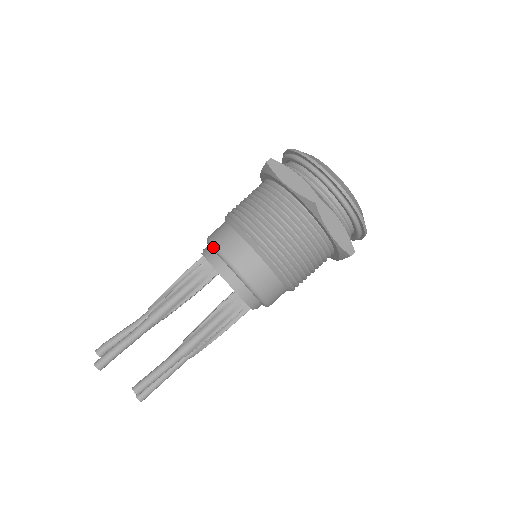
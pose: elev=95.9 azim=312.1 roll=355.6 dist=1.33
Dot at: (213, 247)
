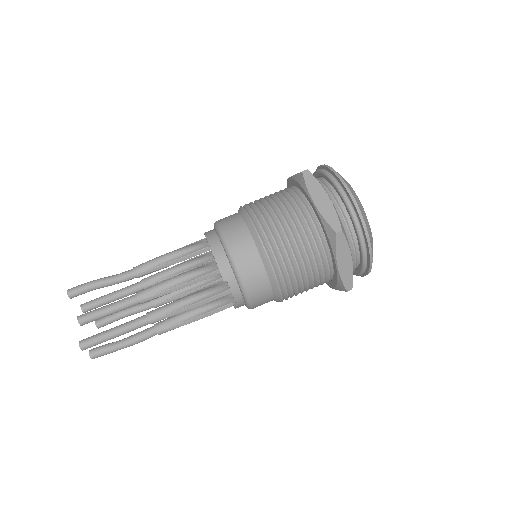
Dot at: occluded
